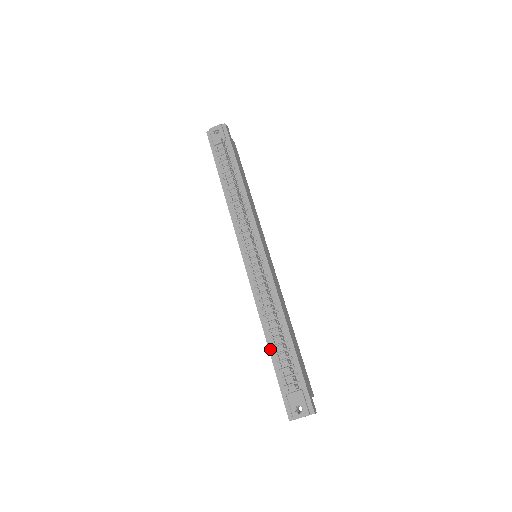
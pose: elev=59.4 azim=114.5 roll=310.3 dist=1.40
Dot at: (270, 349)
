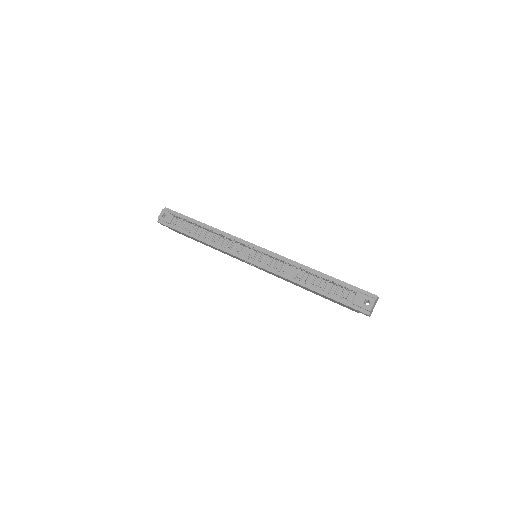
Dot at: (317, 291)
